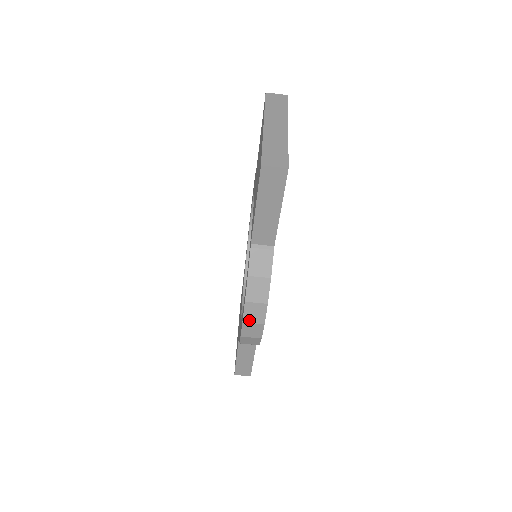
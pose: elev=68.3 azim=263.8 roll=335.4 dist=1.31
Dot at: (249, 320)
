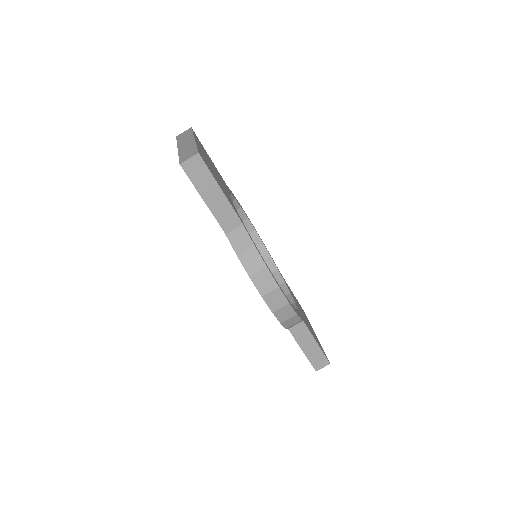
Dot at: (265, 291)
